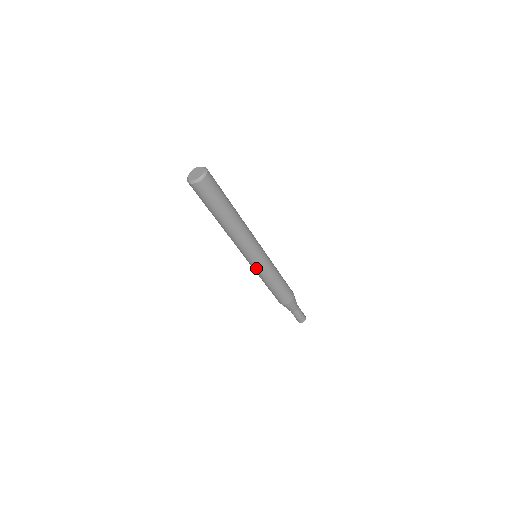
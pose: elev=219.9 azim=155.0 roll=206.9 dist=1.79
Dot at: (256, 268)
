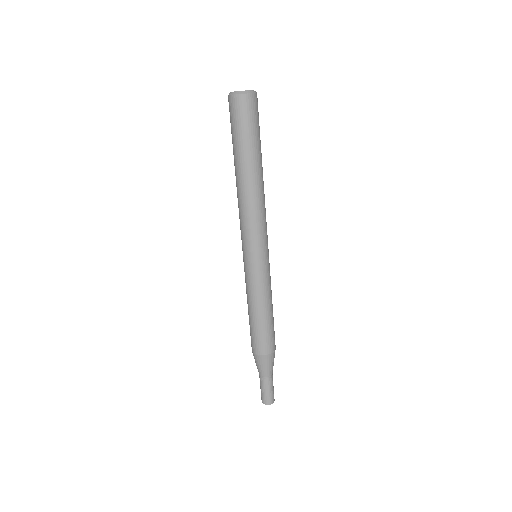
Dot at: (246, 268)
